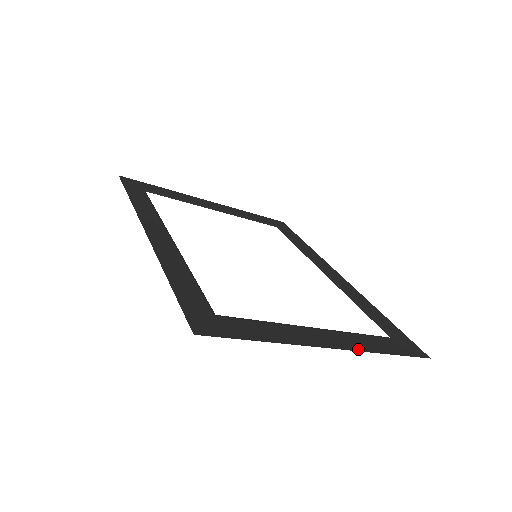
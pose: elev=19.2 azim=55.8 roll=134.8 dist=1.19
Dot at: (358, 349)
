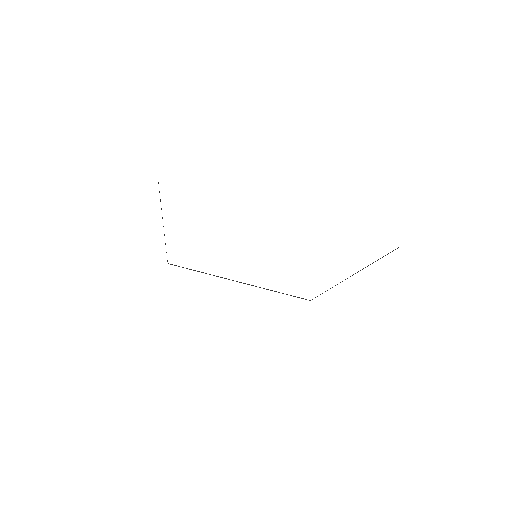
Dot at: occluded
